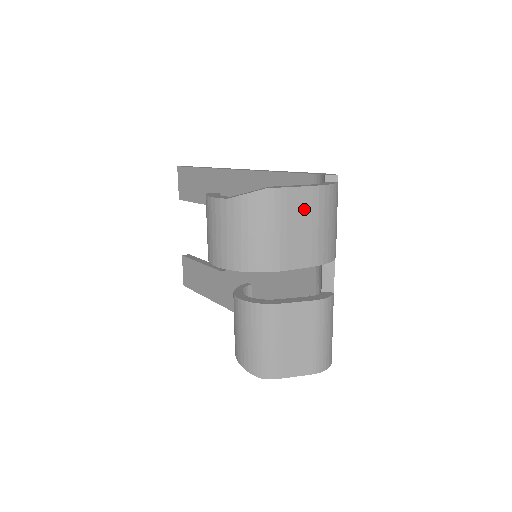
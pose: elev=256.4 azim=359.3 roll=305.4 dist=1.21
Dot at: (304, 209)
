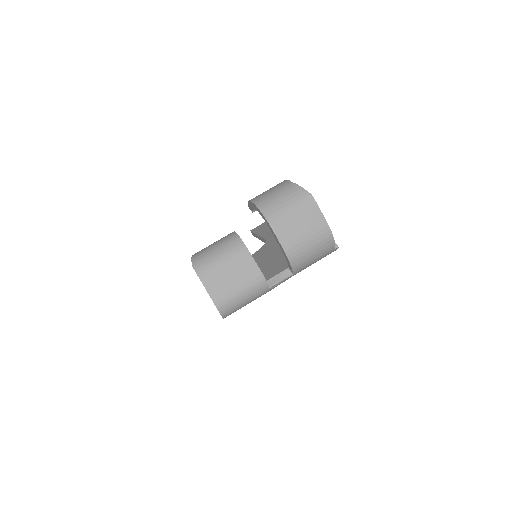
Dot at: (312, 223)
